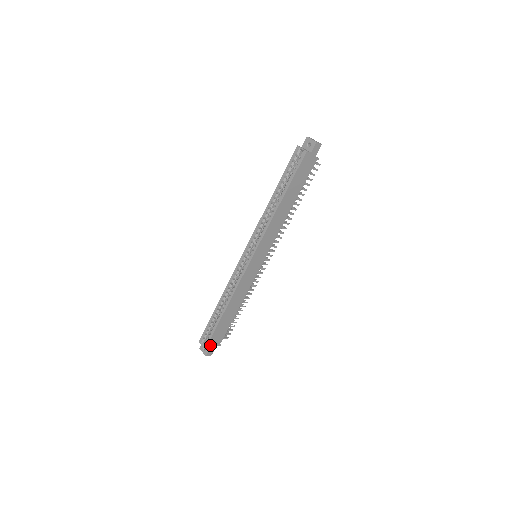
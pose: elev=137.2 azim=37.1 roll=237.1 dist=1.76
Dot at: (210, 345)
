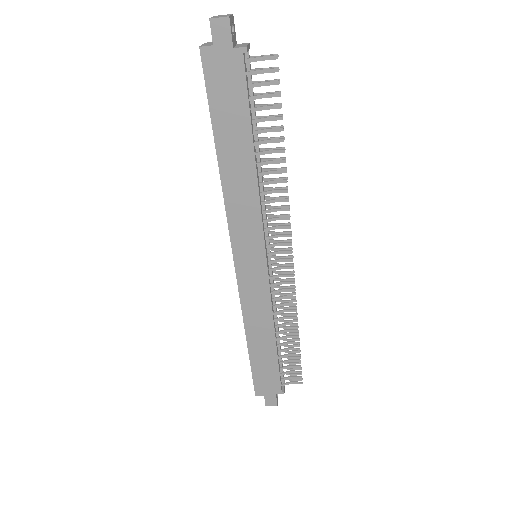
Dot at: (261, 391)
